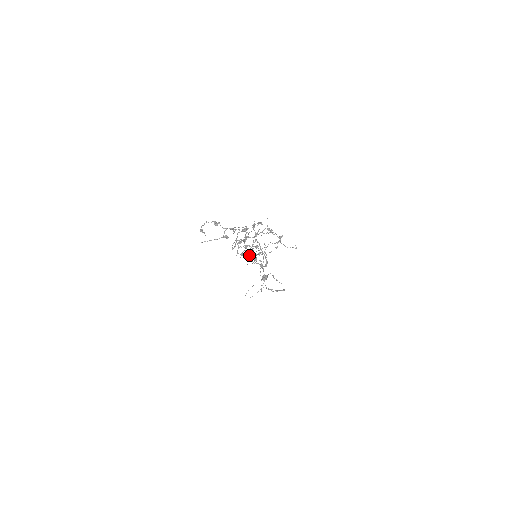
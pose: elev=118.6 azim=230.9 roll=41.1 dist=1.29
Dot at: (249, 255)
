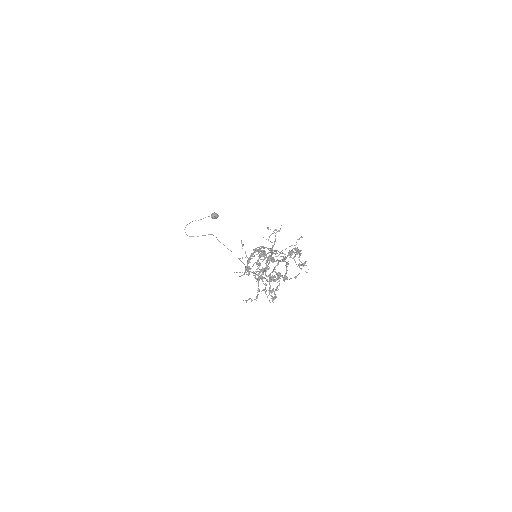
Dot at: (258, 267)
